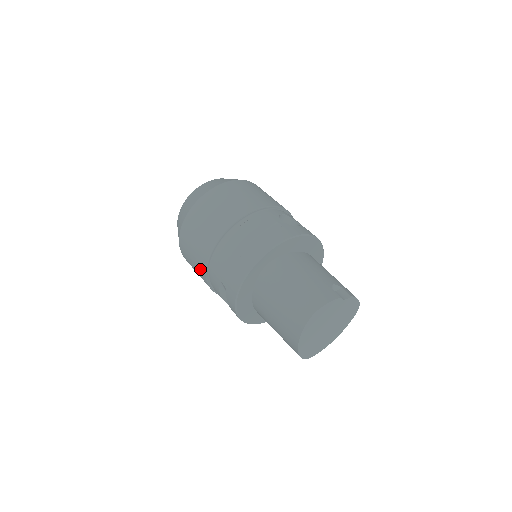
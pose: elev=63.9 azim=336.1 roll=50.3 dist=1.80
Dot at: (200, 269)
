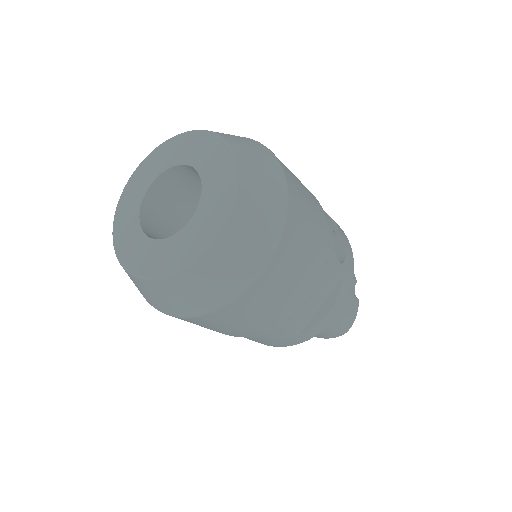
Dot at: occluded
